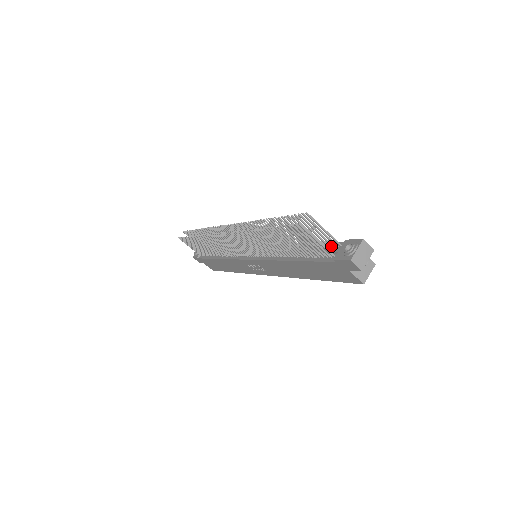
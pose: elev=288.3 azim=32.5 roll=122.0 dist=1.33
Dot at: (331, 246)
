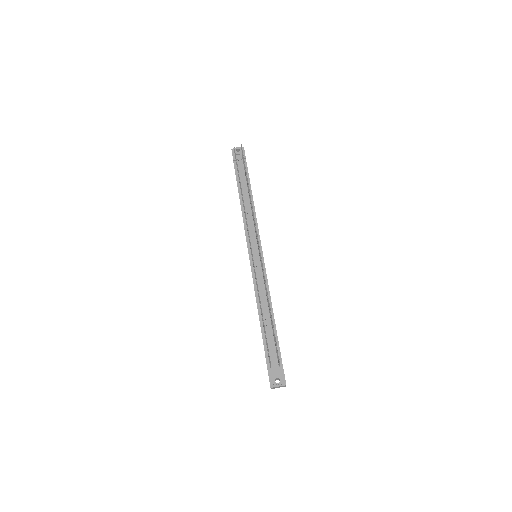
Dot at: occluded
